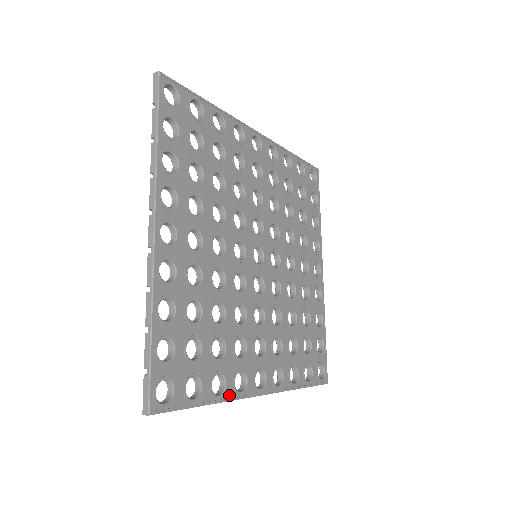
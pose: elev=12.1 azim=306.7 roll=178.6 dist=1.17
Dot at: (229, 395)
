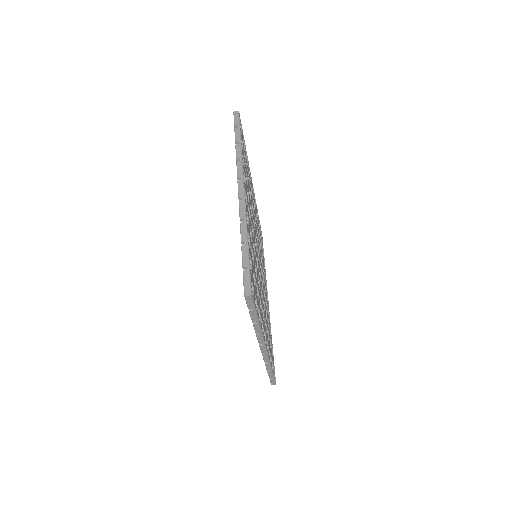
Dot at: occluded
